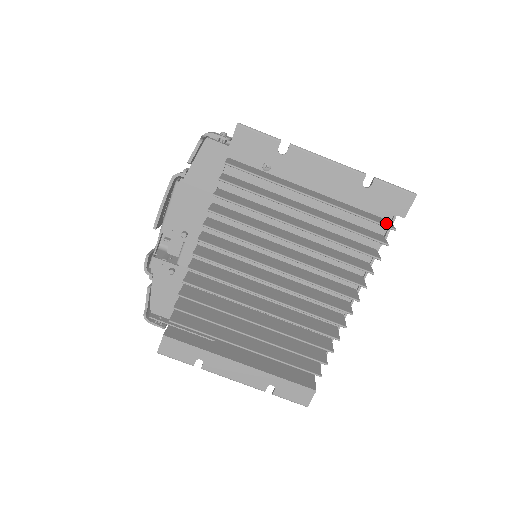
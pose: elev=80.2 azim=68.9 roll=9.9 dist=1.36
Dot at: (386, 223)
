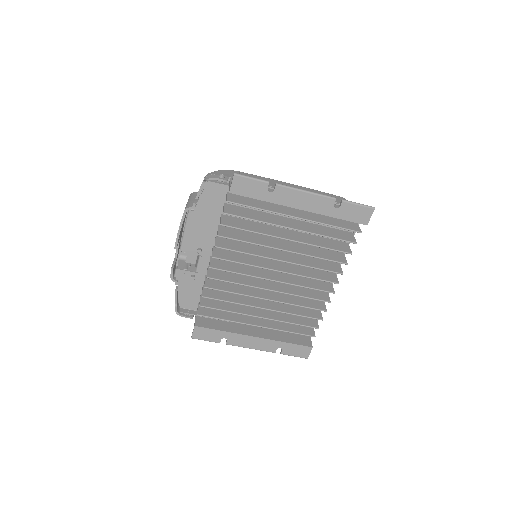
Dot at: (354, 227)
